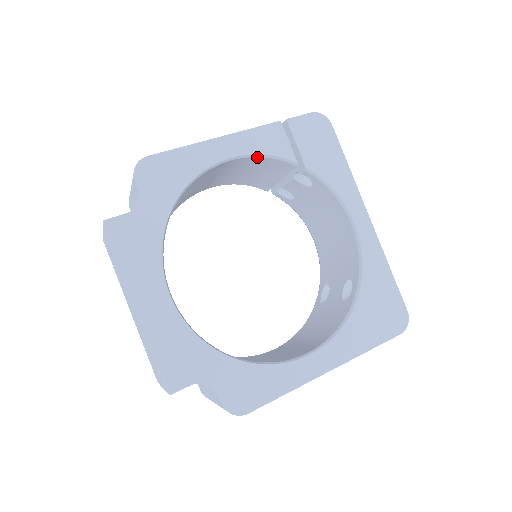
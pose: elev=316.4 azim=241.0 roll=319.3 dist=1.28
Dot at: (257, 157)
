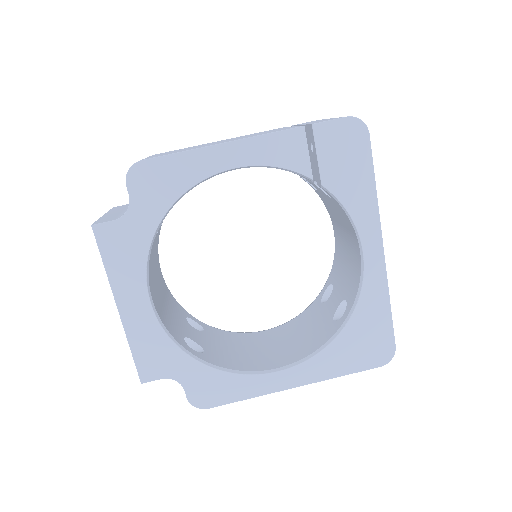
Dot at: (267, 167)
